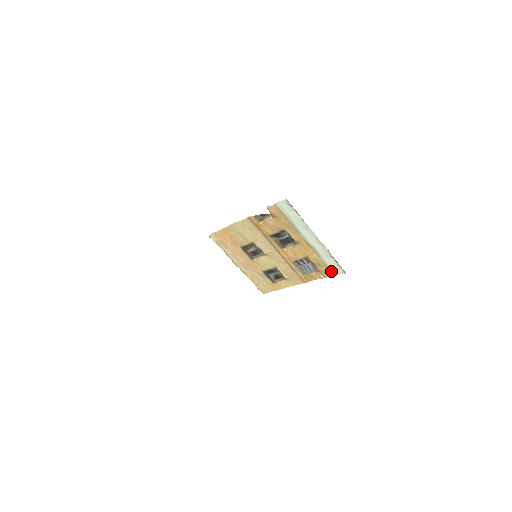
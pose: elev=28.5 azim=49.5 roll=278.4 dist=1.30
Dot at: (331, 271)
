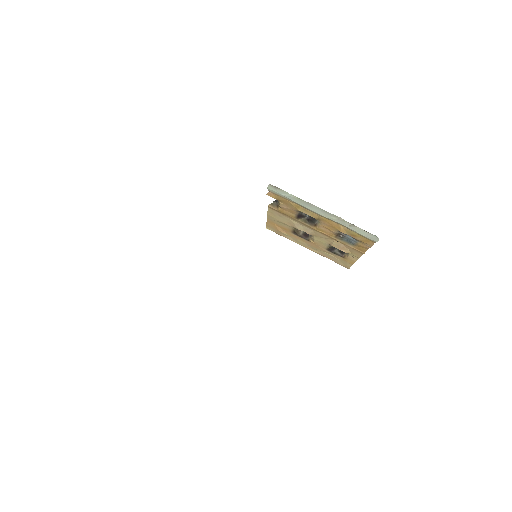
Dot at: (368, 239)
